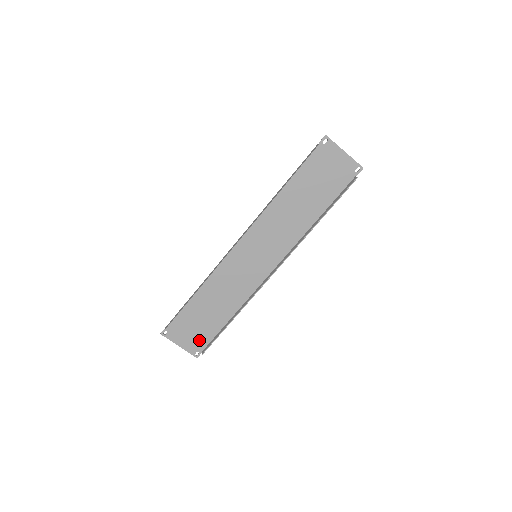
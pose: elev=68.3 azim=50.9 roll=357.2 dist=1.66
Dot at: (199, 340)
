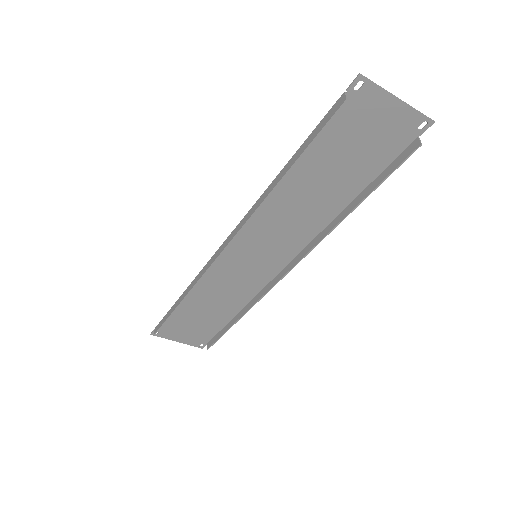
Dot at: (200, 335)
